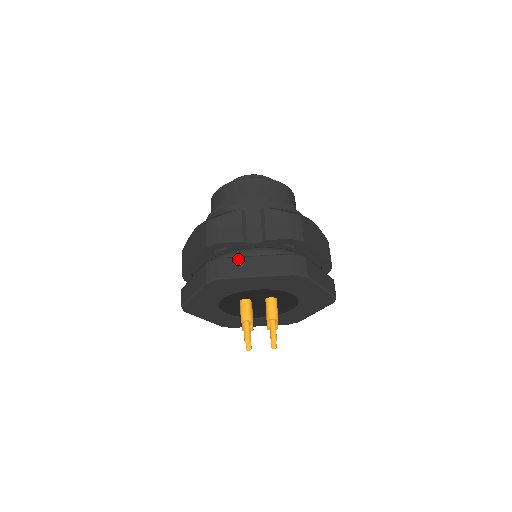
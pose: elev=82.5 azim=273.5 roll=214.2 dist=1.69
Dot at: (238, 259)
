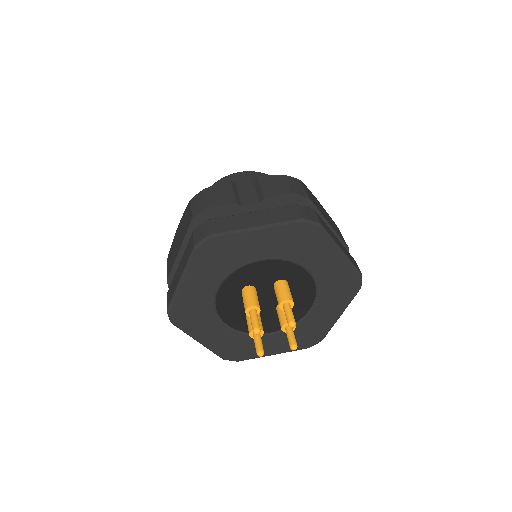
Dot at: (232, 217)
